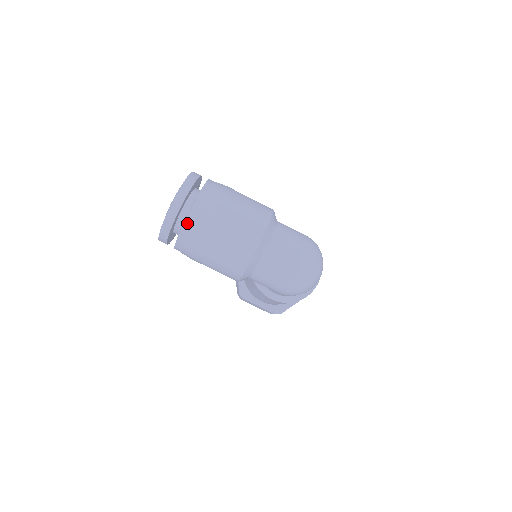
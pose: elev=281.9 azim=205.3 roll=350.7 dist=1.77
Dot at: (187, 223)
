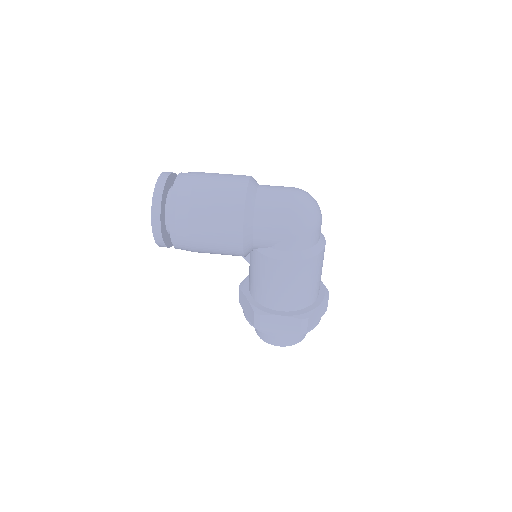
Dot at: (176, 188)
